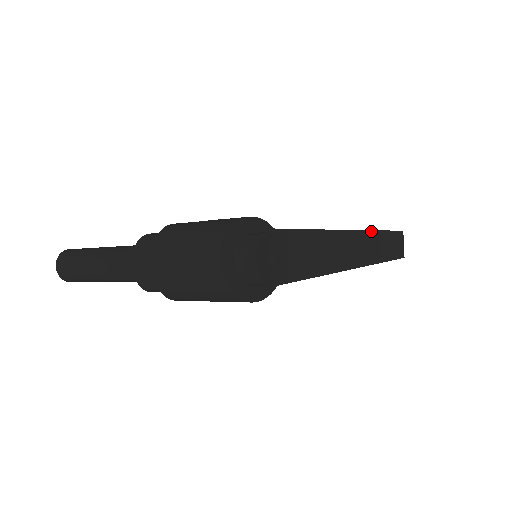
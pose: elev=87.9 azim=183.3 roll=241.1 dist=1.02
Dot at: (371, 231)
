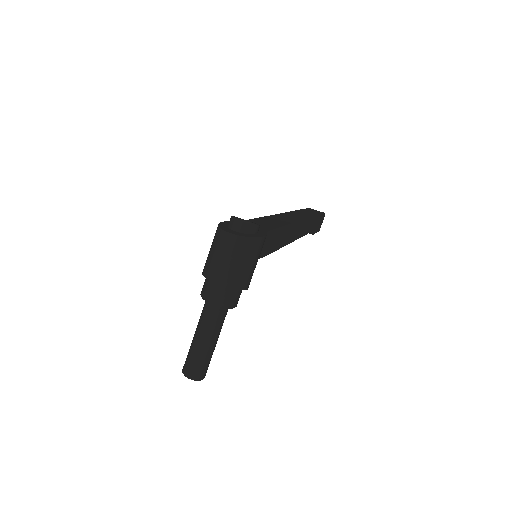
Dot at: (291, 212)
